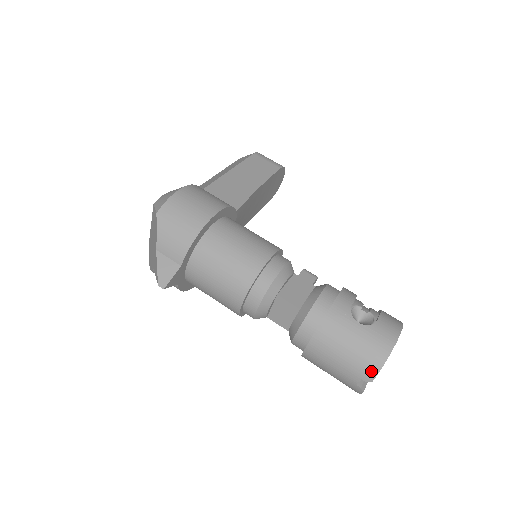
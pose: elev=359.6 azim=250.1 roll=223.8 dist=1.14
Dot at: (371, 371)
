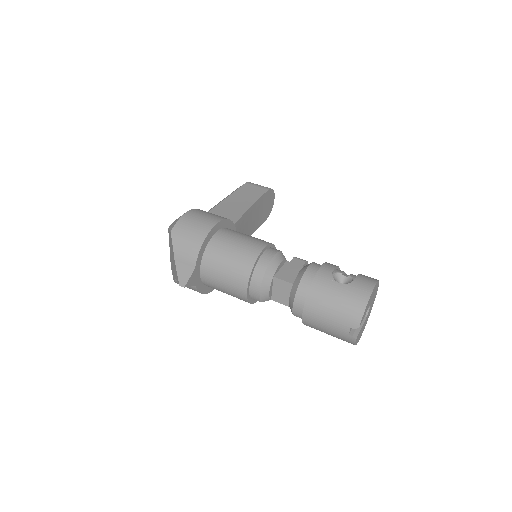
Dot at: (356, 318)
